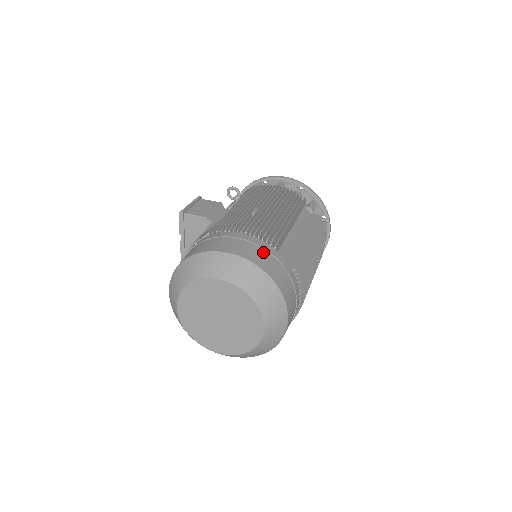
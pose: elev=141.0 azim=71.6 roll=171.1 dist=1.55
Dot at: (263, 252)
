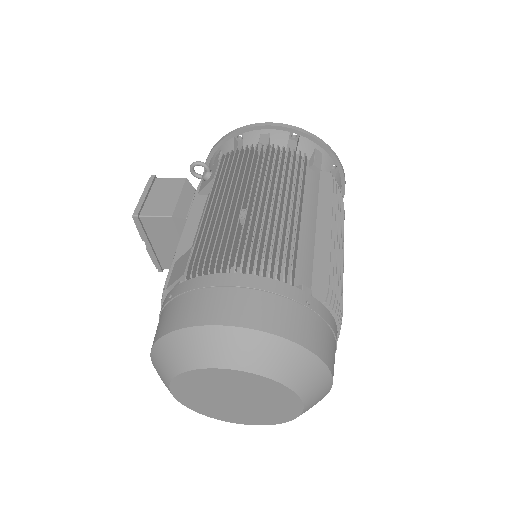
Dot at: (276, 301)
